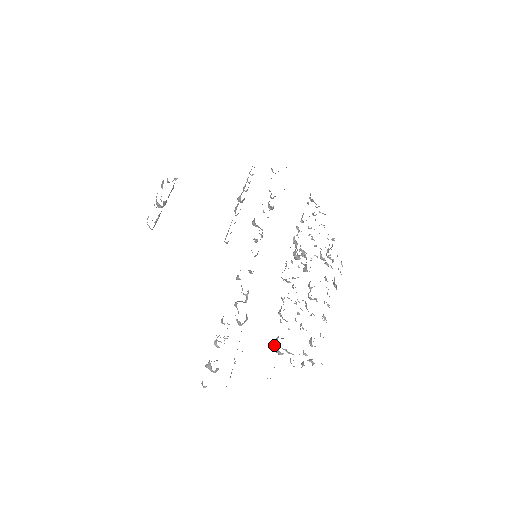
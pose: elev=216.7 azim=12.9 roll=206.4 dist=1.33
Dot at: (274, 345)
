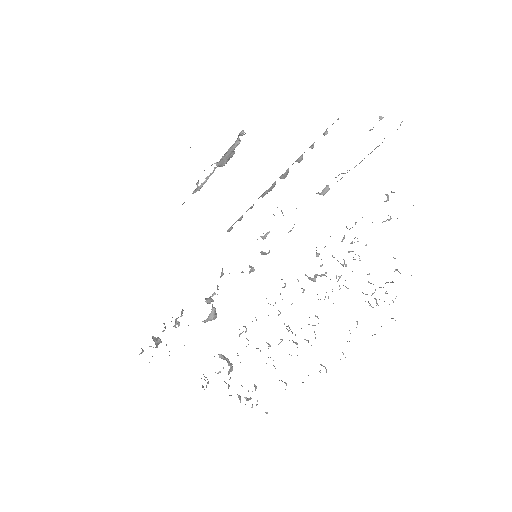
Dot at: occluded
